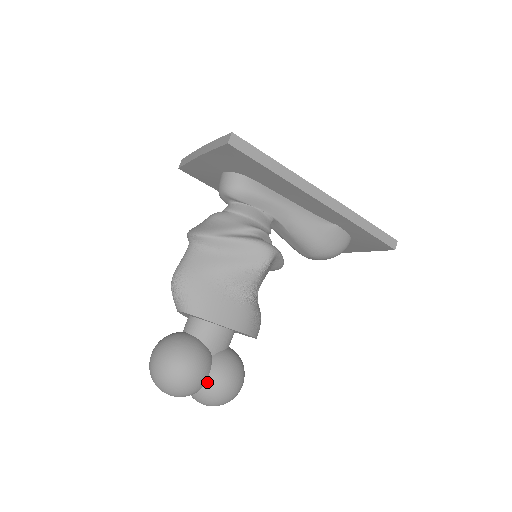
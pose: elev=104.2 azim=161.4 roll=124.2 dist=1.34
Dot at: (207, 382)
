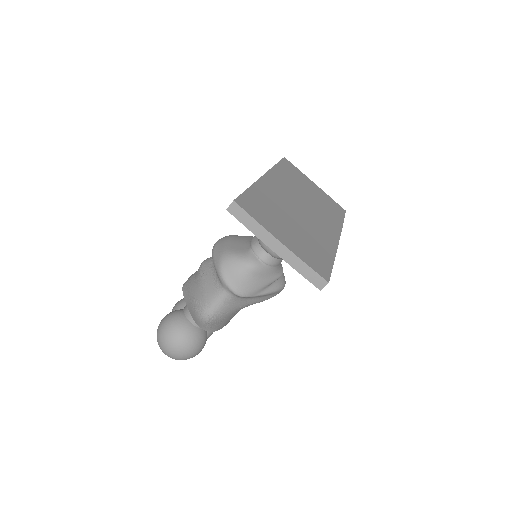
Dot at: occluded
